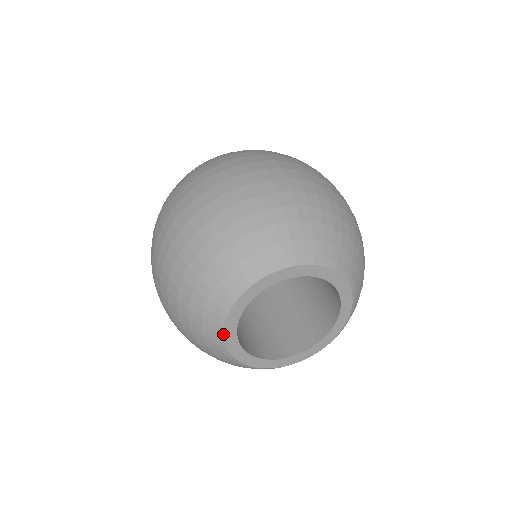
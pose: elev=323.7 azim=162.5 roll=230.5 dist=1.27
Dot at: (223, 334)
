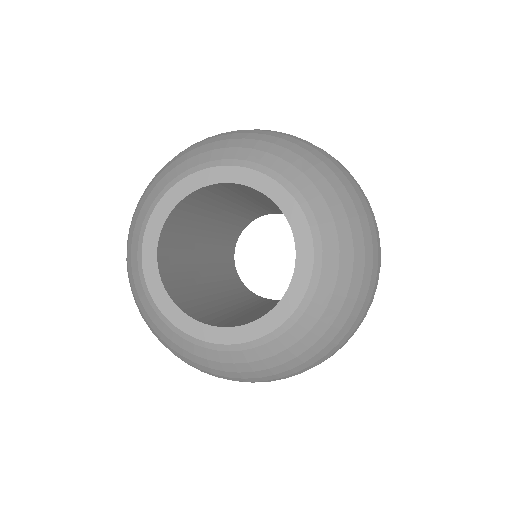
Dot at: (141, 259)
